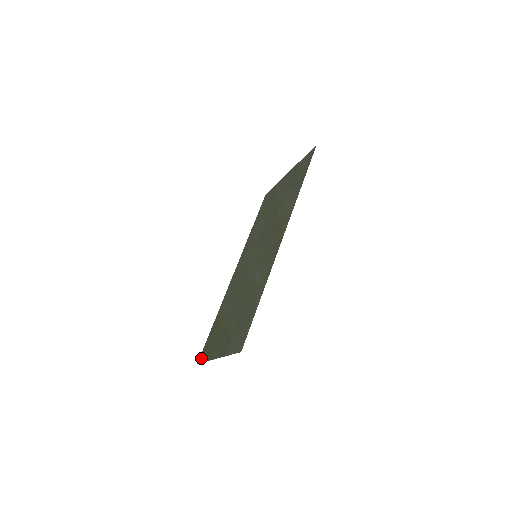
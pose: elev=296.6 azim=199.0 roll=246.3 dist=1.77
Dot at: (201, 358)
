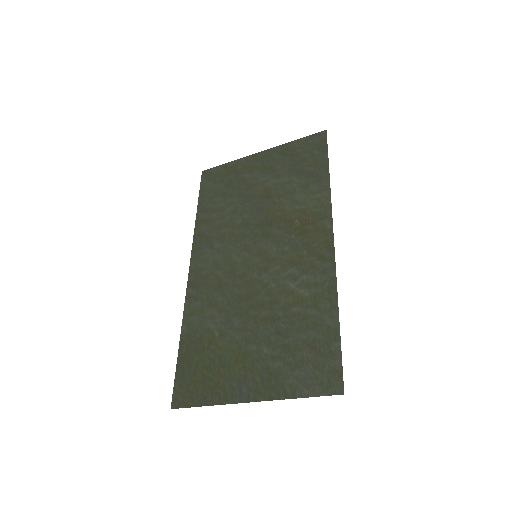
Dot at: (181, 400)
